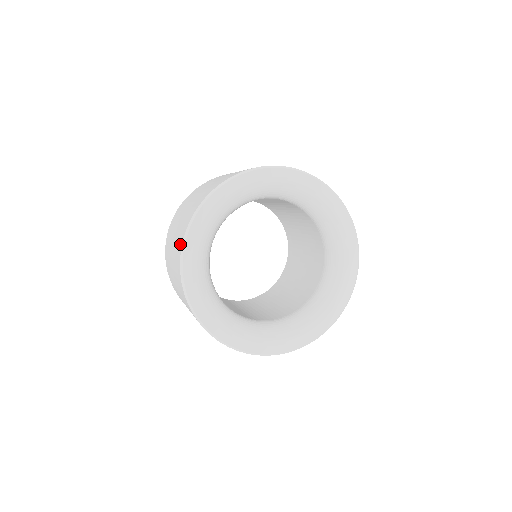
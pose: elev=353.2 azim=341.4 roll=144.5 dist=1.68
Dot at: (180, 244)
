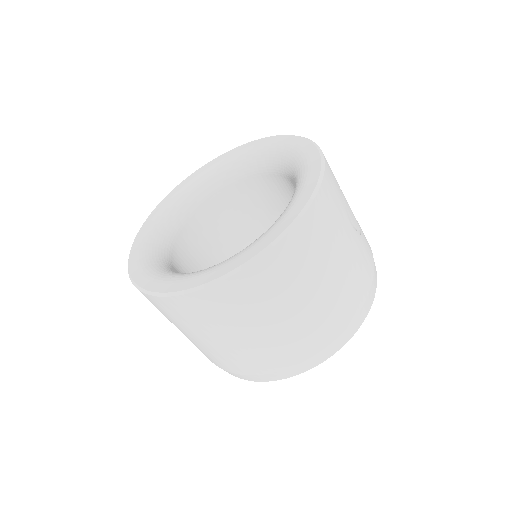
Dot at: occluded
